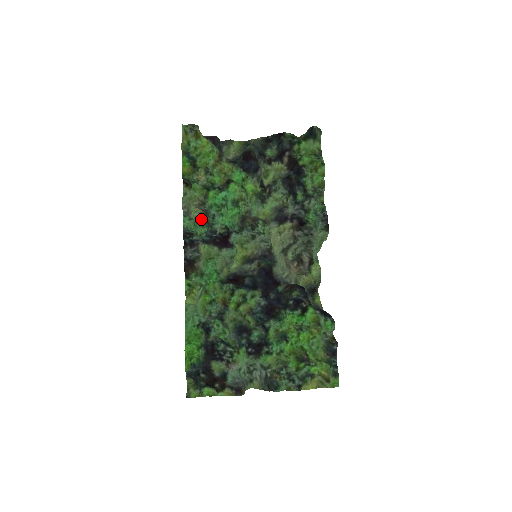
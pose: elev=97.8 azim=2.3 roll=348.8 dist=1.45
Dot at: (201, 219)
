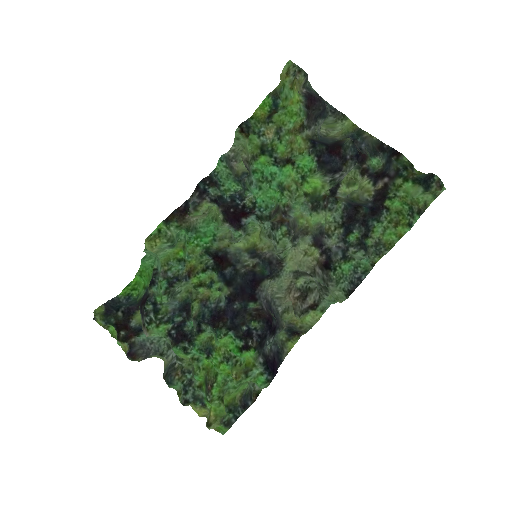
Dot at: (242, 175)
